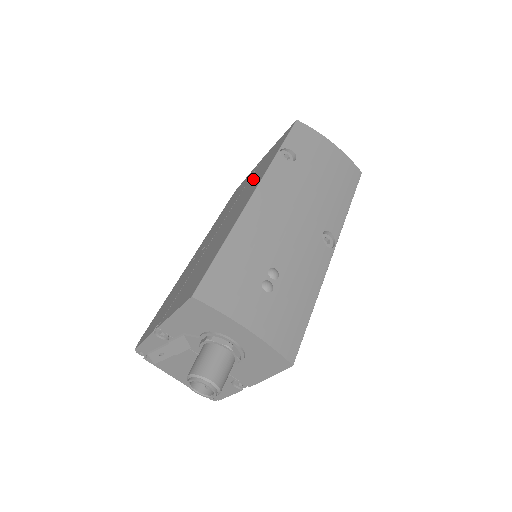
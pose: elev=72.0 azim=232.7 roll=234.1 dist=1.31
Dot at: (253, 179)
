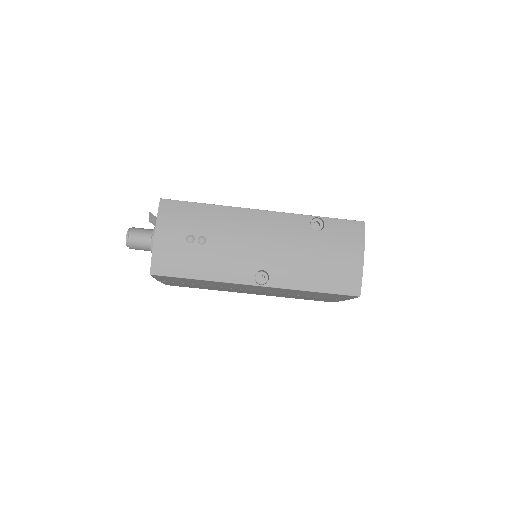
Dot at: occluded
